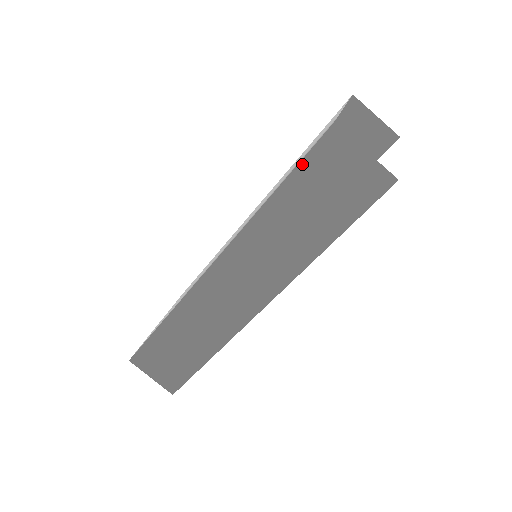
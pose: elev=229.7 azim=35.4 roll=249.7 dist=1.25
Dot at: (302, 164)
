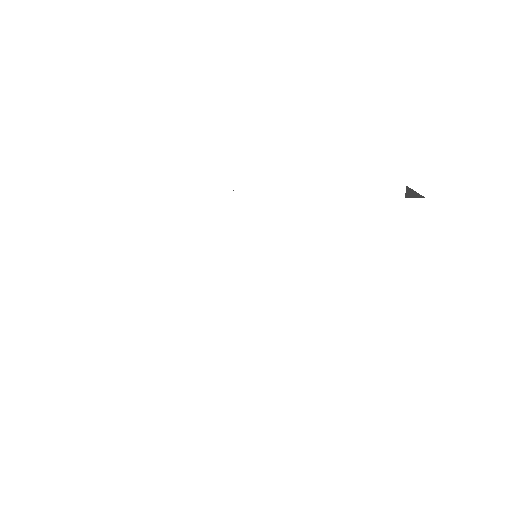
Dot at: occluded
